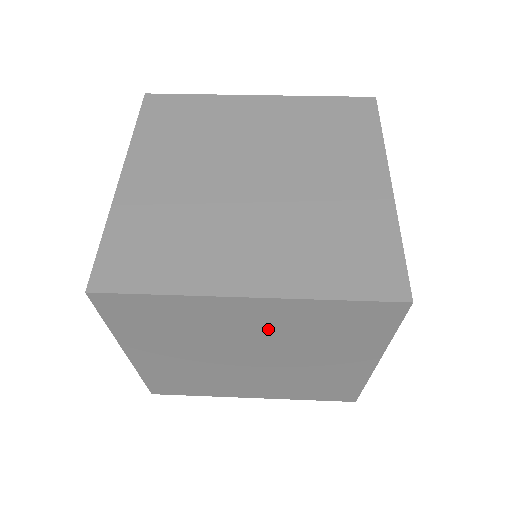
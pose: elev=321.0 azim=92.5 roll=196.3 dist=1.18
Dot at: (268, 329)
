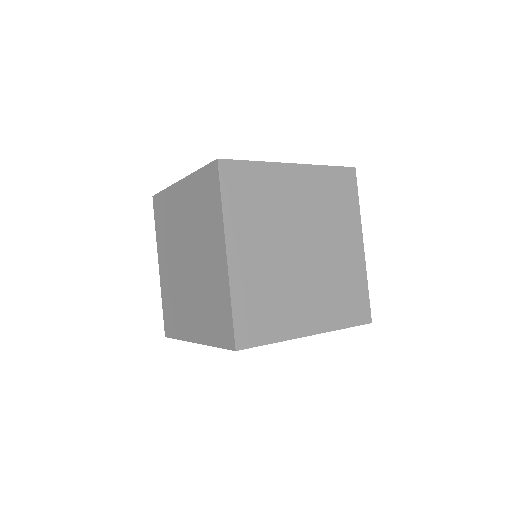
Dot at: (188, 214)
